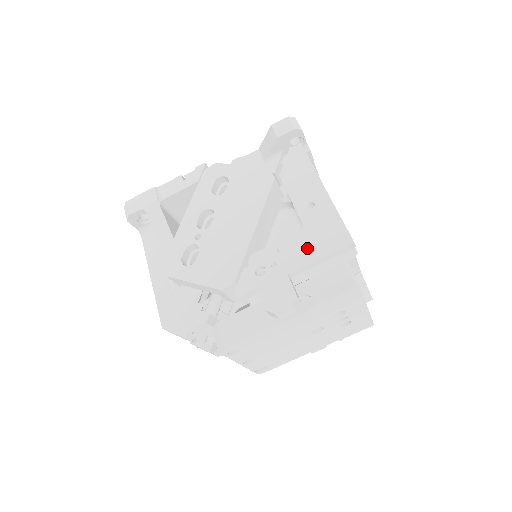
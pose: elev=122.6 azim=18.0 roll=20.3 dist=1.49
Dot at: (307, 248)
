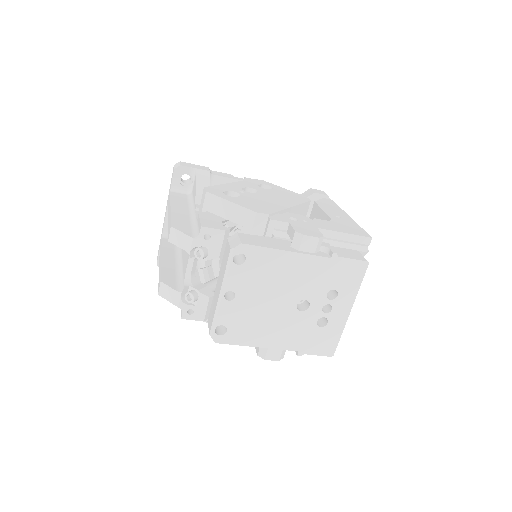
Dot at: (334, 226)
